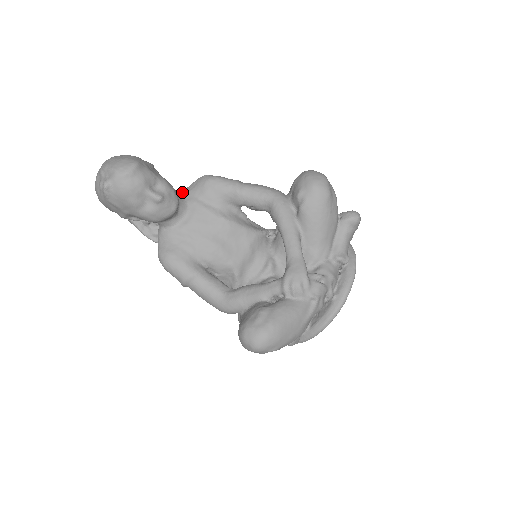
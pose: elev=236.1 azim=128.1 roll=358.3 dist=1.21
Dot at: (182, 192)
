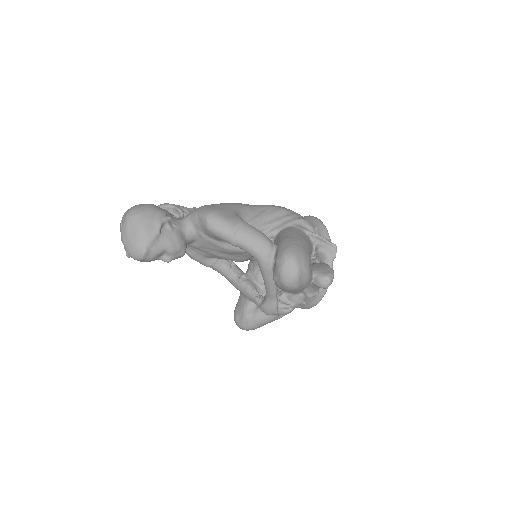
Dot at: (192, 218)
